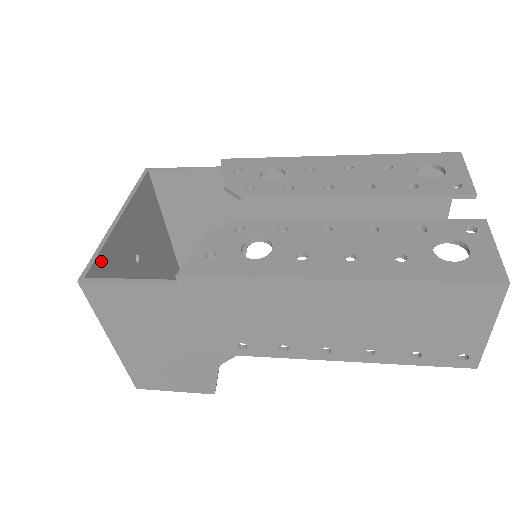
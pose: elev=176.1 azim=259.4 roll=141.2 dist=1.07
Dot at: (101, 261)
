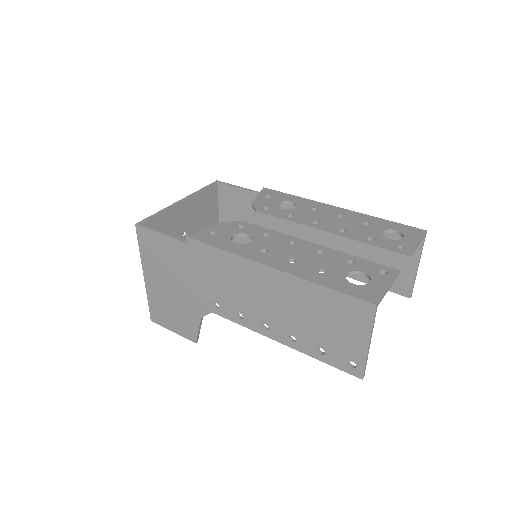
Dot at: (156, 220)
